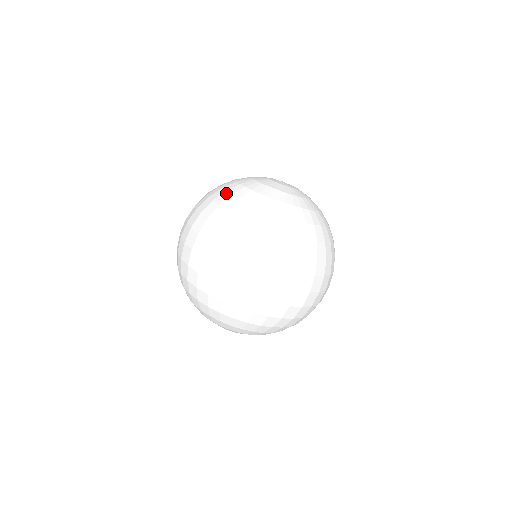
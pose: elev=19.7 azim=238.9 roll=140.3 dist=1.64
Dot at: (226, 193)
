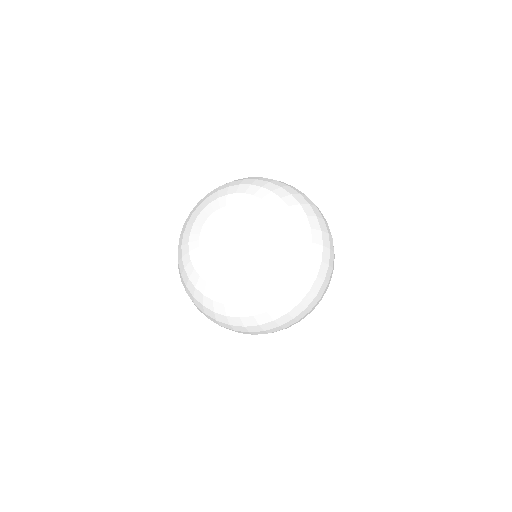
Dot at: (182, 239)
